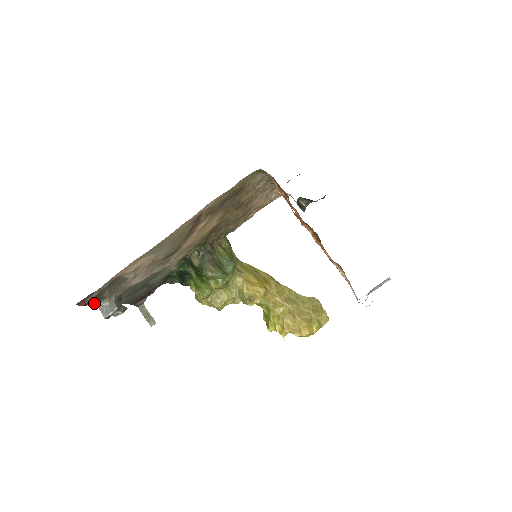
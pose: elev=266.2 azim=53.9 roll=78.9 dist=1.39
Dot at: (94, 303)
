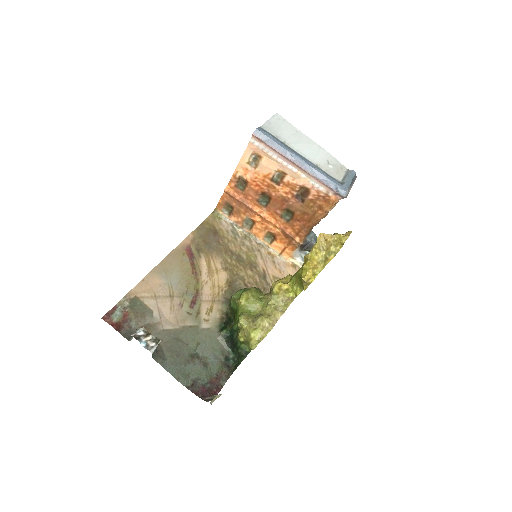
Dot at: (127, 339)
